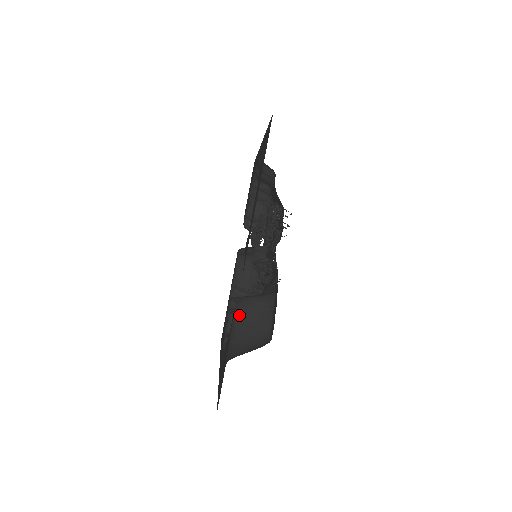
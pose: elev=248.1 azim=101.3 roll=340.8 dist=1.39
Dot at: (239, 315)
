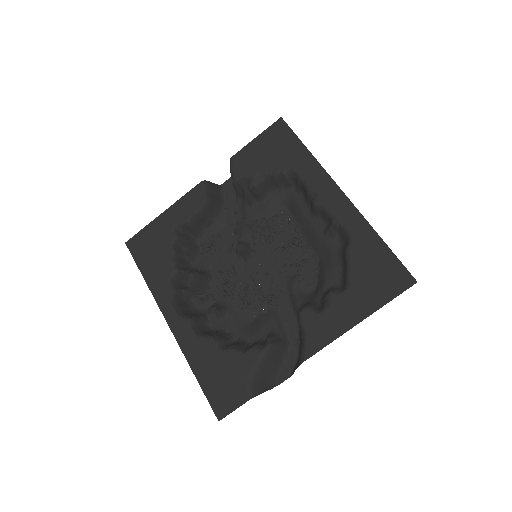
Dot at: (266, 358)
